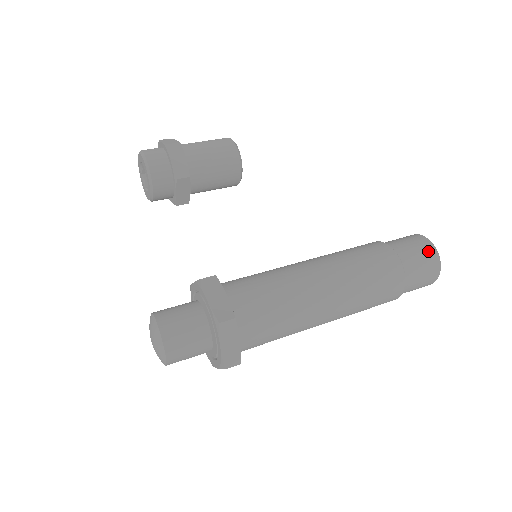
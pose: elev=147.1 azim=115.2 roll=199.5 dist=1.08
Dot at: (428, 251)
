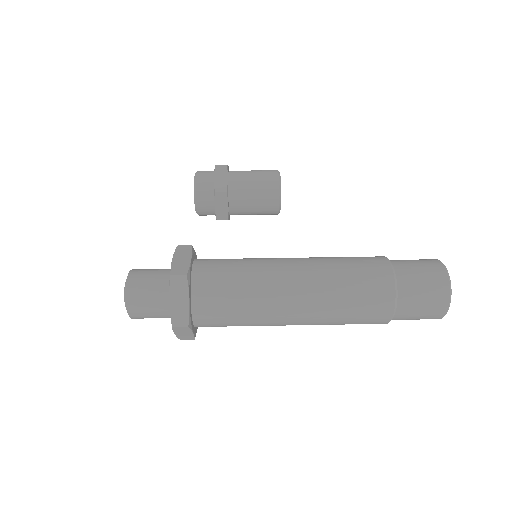
Dot at: (435, 271)
